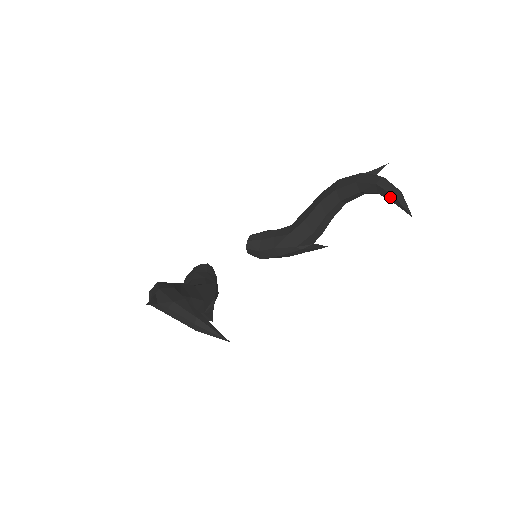
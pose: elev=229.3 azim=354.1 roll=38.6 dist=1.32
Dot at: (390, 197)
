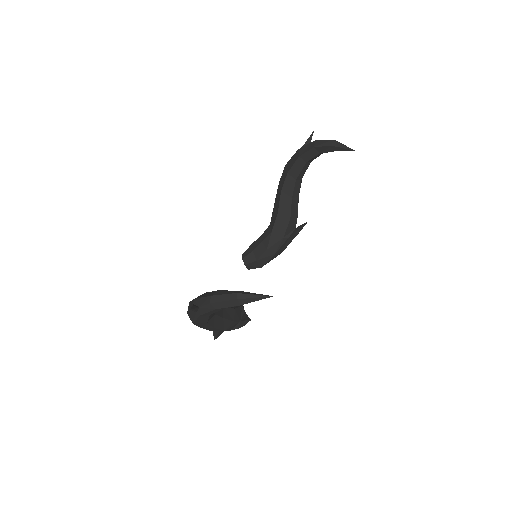
Dot at: (330, 149)
